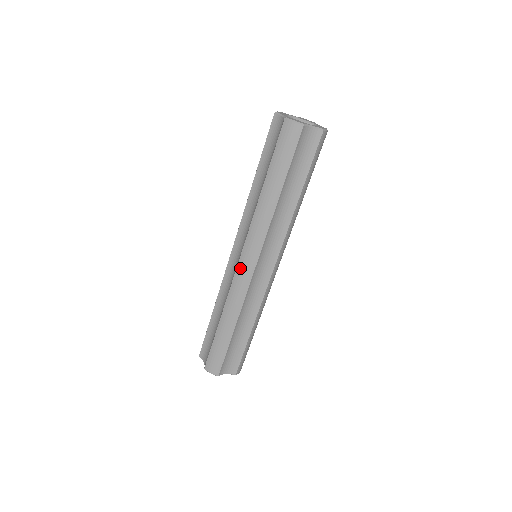
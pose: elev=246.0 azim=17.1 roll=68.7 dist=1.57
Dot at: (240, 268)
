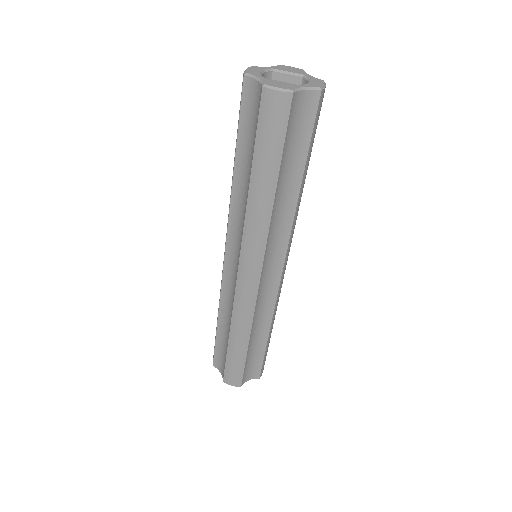
Dot at: (241, 281)
